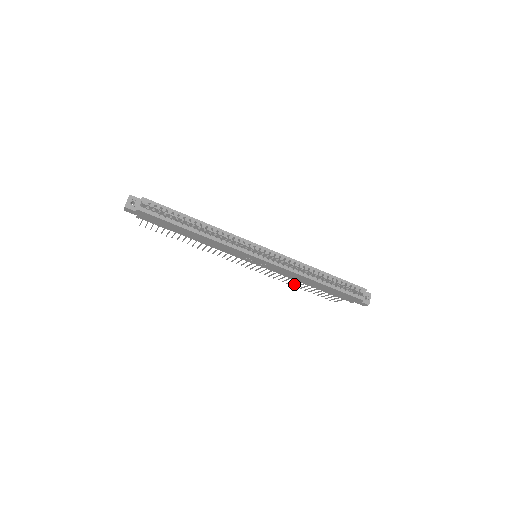
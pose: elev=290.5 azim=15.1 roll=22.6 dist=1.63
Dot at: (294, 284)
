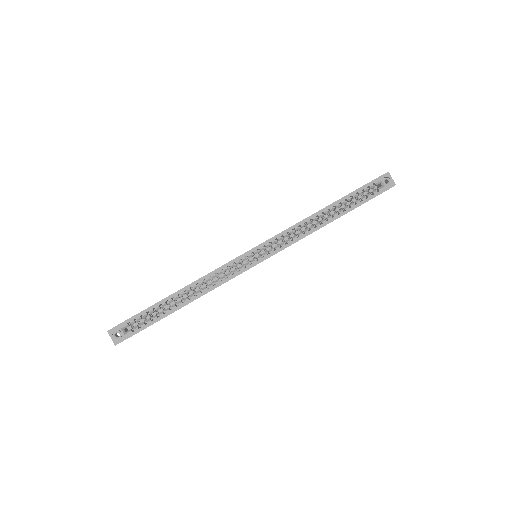
Dot at: occluded
